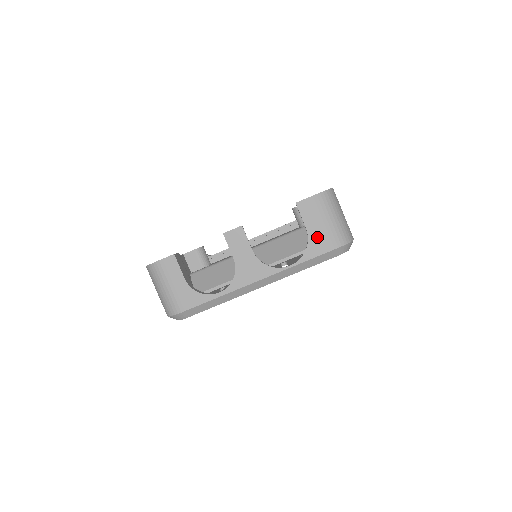
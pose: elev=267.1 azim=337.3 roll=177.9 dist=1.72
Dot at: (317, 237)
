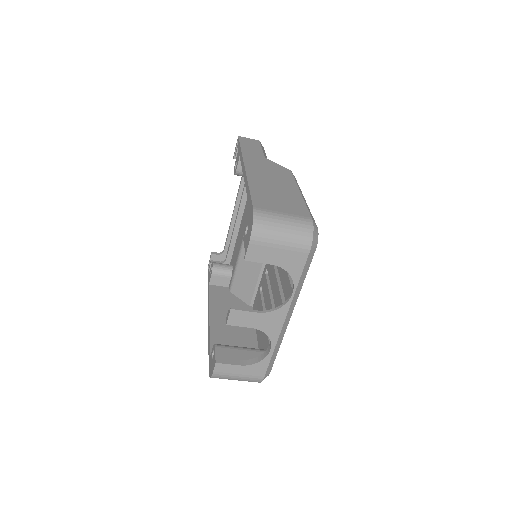
Dot at: (287, 261)
